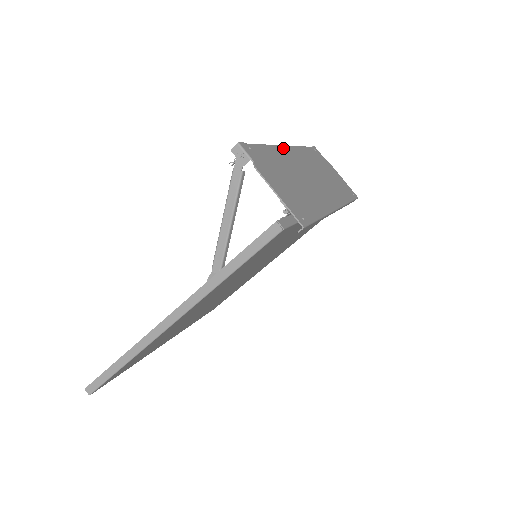
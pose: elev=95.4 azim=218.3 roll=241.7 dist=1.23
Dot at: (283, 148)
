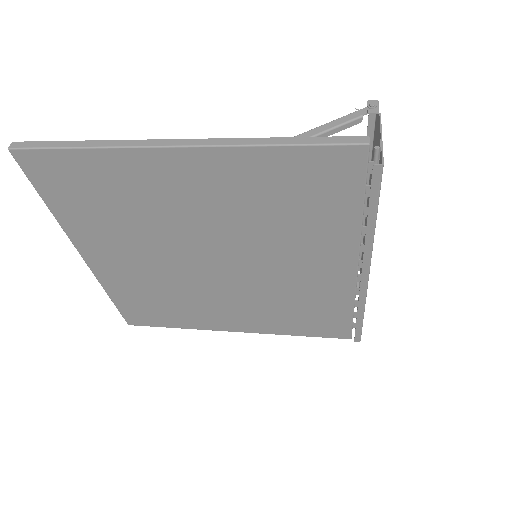
Dot at: occluded
